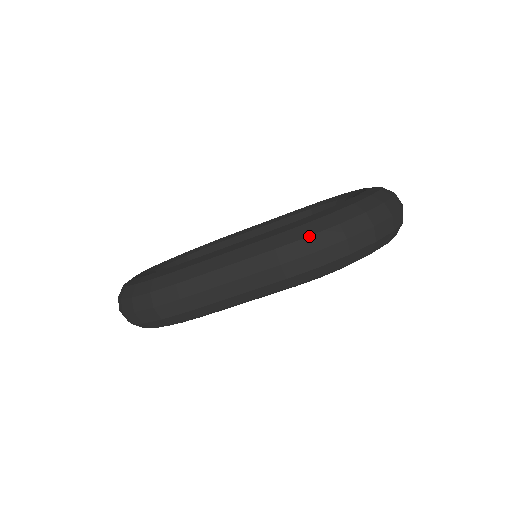
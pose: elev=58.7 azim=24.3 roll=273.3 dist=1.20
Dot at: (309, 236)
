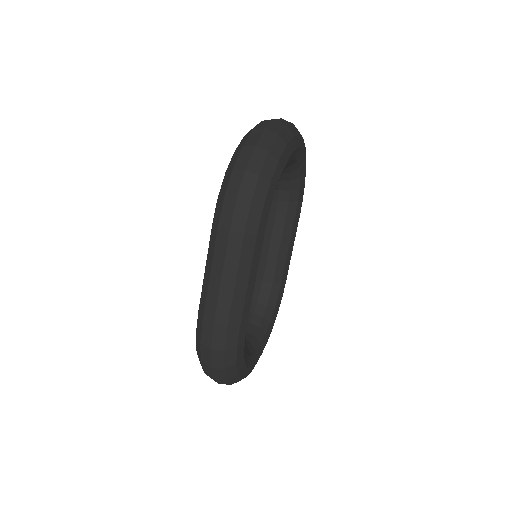
Dot at: (224, 197)
